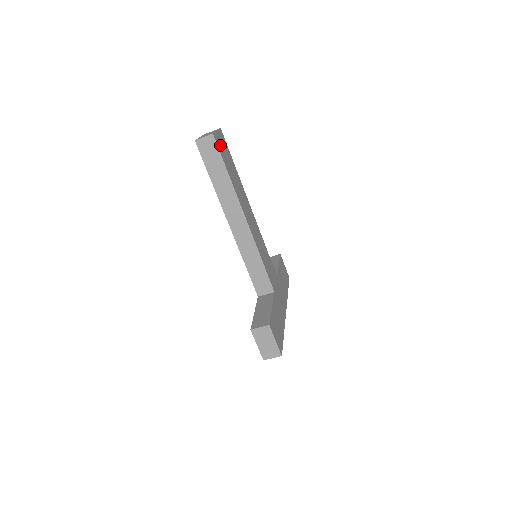
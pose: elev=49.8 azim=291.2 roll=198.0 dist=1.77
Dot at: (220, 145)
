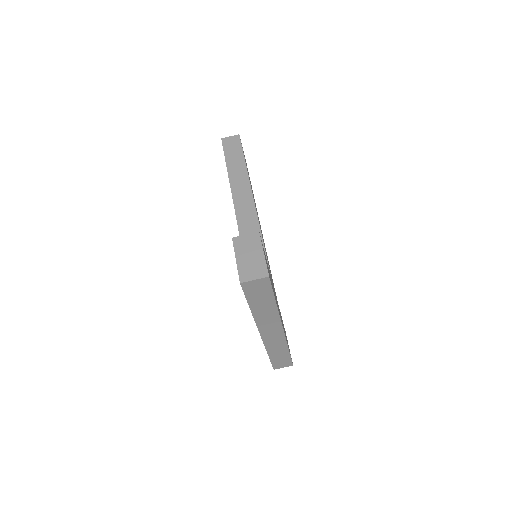
Dot at: occluded
